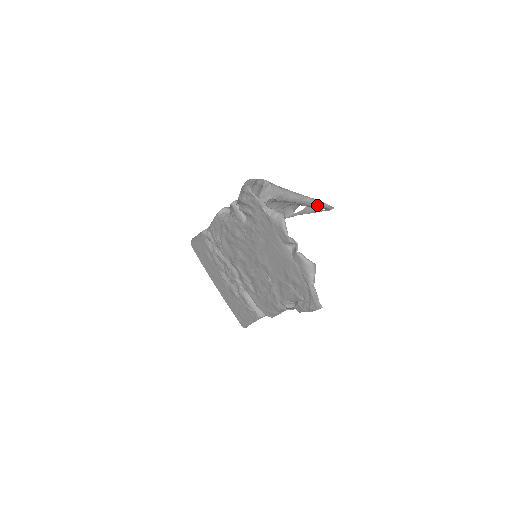
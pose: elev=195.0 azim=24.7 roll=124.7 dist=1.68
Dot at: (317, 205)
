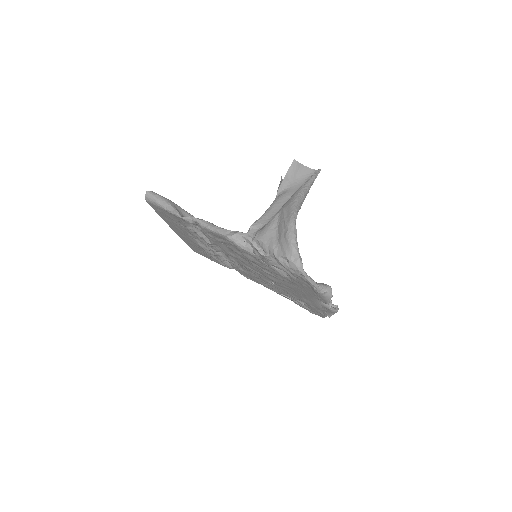
Dot at: occluded
